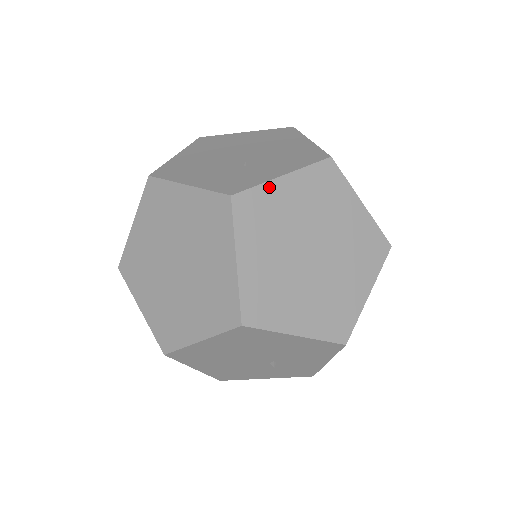
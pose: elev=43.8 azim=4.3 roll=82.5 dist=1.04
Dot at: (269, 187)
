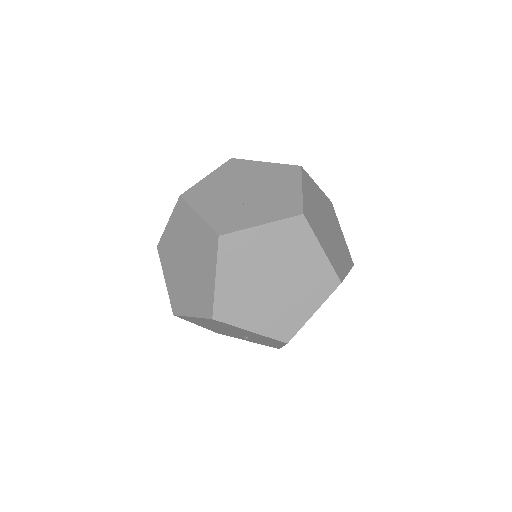
Dot at: (248, 232)
